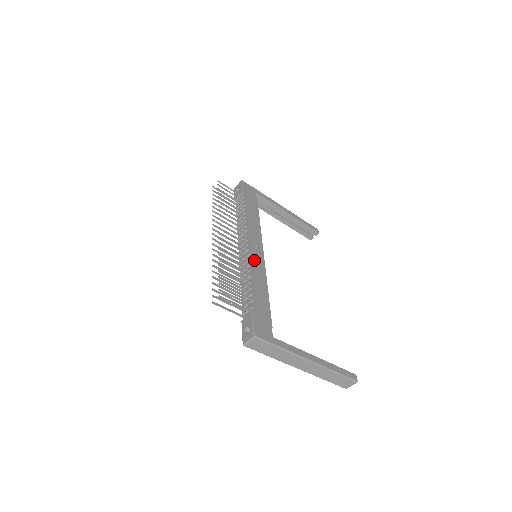
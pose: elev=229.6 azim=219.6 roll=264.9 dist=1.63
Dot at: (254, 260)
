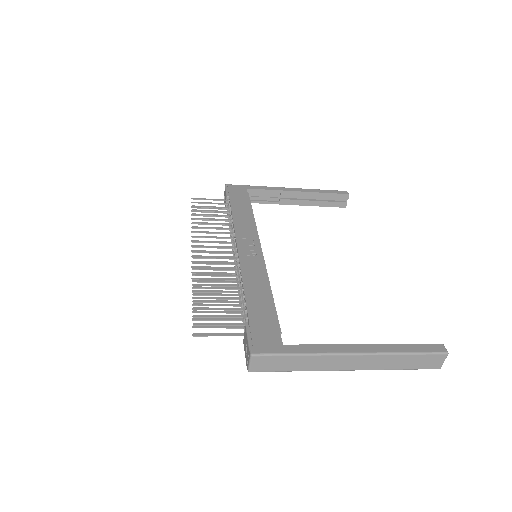
Dot at: (246, 262)
